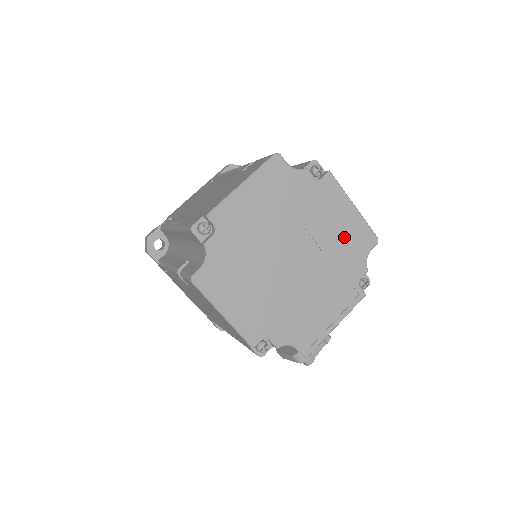
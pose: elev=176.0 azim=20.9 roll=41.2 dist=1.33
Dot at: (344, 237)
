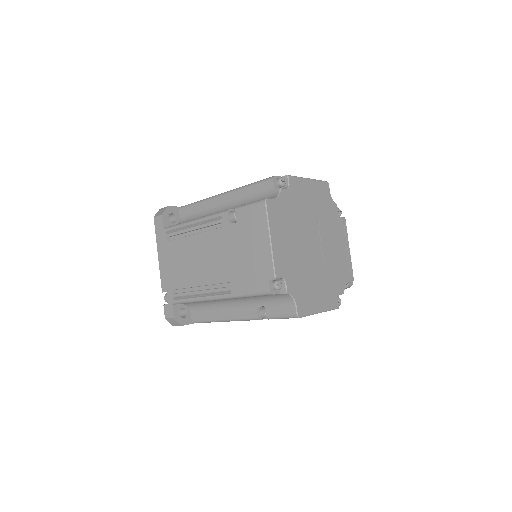
Dot at: (319, 202)
